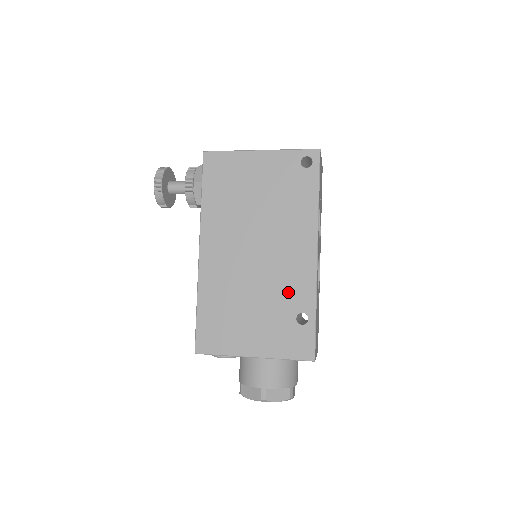
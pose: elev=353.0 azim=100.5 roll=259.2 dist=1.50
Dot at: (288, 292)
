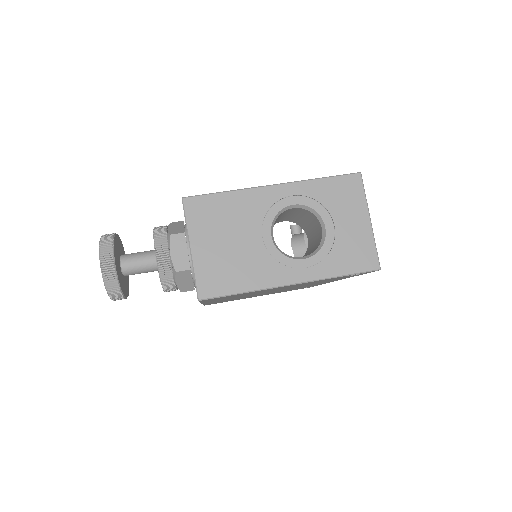
Dot at: occluded
